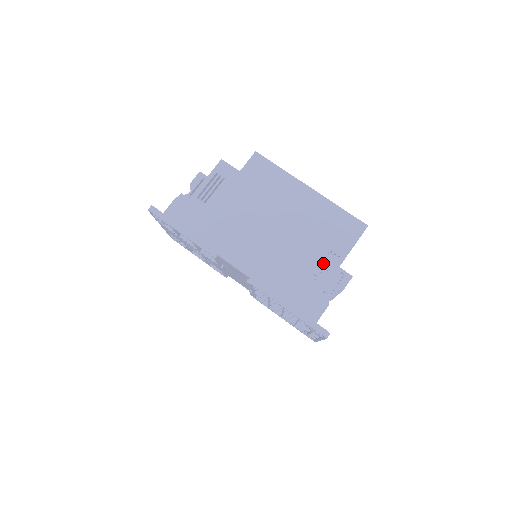
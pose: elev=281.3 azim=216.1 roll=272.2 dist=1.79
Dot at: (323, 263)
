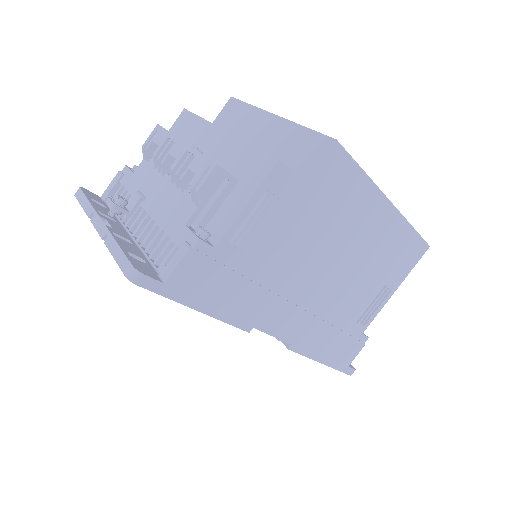
Dot at: occluded
